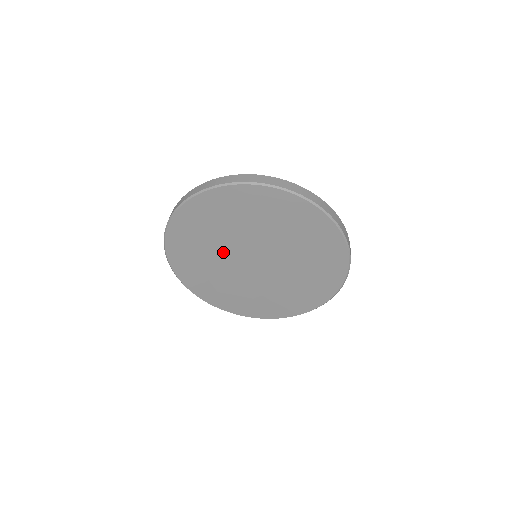
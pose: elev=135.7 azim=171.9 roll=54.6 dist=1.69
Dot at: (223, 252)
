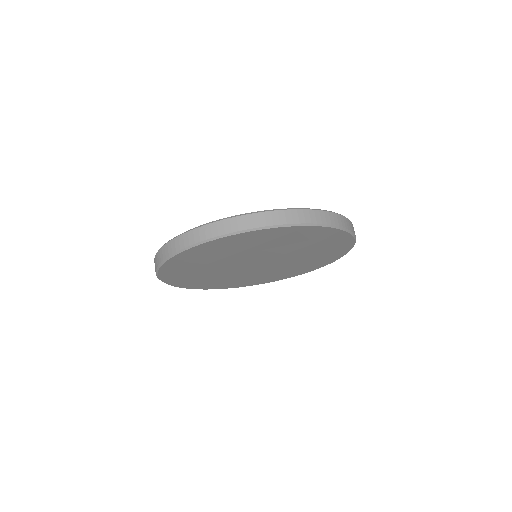
Dot at: (223, 266)
